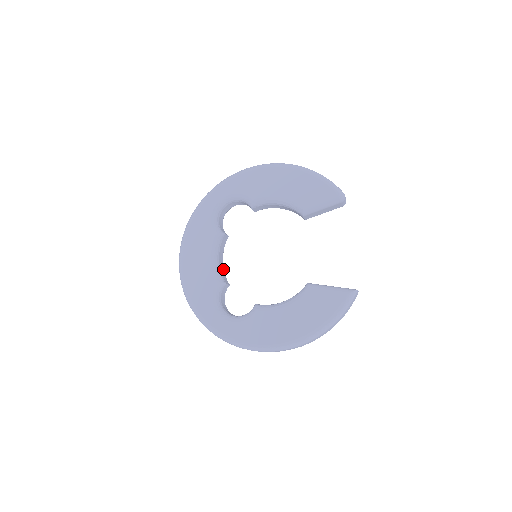
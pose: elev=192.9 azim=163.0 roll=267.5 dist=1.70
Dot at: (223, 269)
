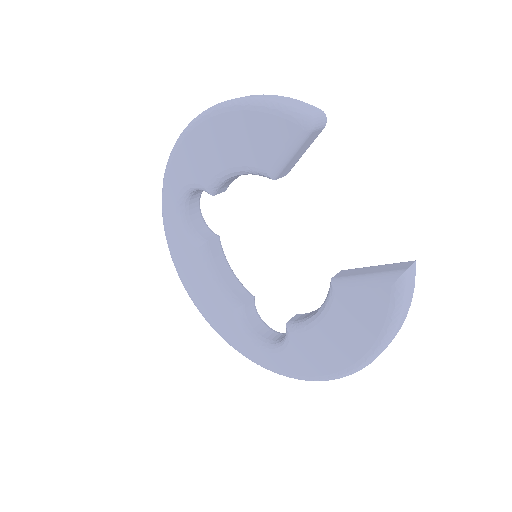
Dot at: (236, 280)
